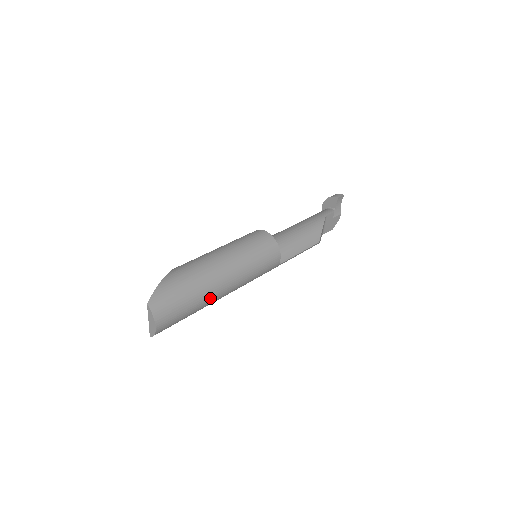
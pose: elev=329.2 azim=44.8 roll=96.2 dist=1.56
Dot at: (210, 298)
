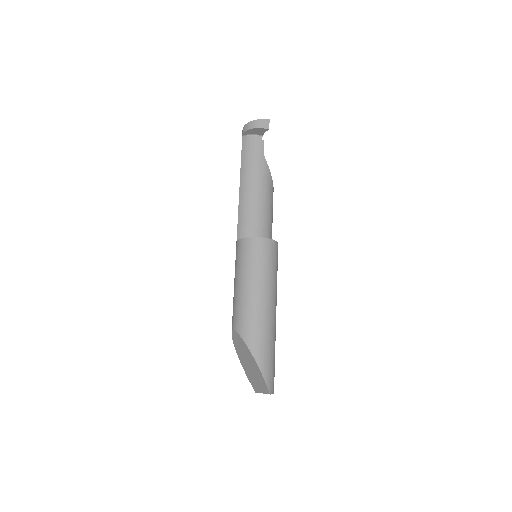
Dot at: occluded
